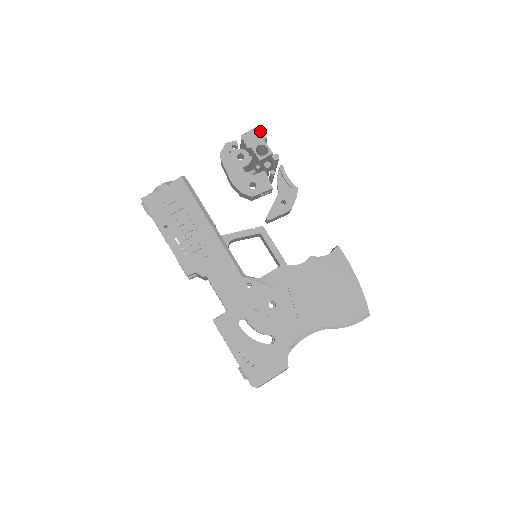
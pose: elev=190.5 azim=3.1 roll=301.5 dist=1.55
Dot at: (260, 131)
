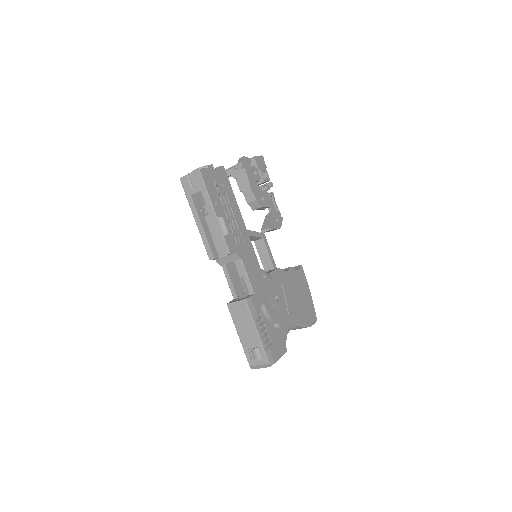
Dot at: occluded
